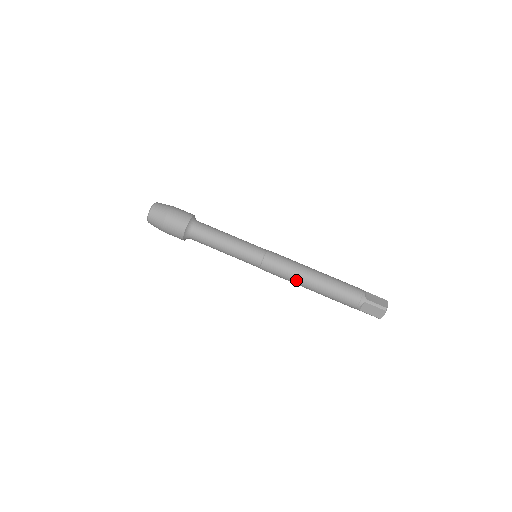
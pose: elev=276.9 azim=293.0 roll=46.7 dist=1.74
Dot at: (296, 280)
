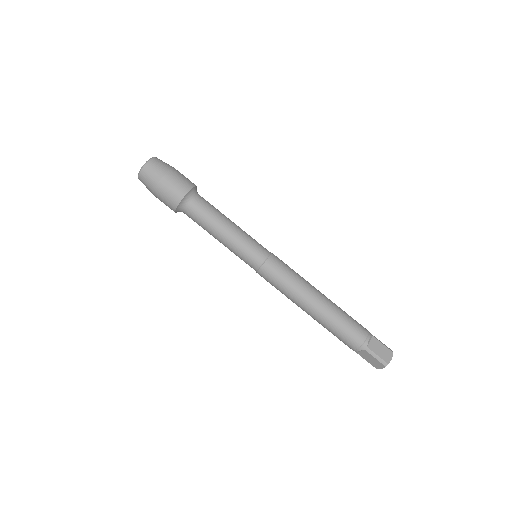
Dot at: (293, 300)
